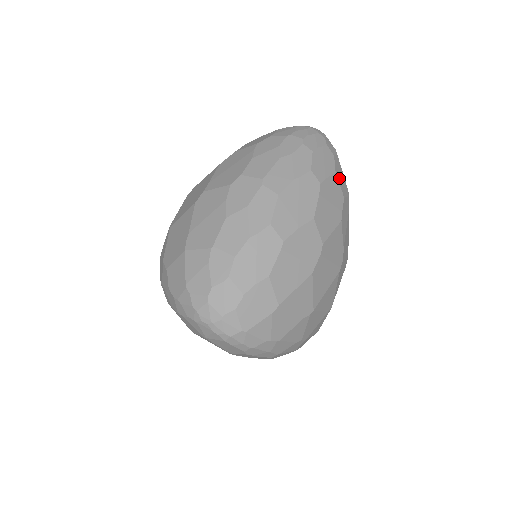
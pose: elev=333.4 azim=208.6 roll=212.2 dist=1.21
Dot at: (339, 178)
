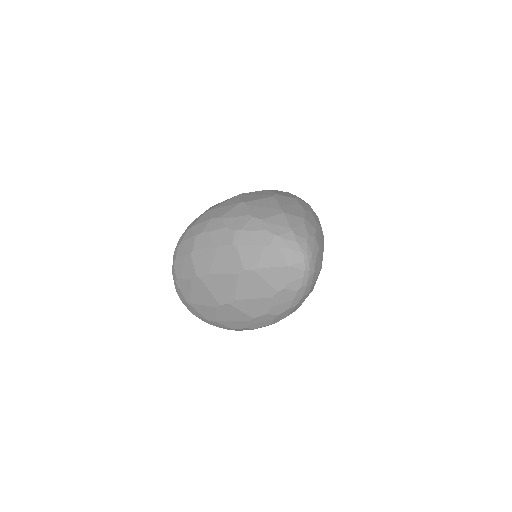
Dot at: occluded
